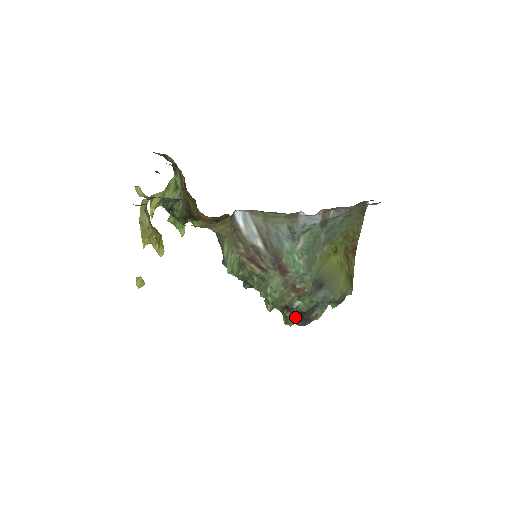
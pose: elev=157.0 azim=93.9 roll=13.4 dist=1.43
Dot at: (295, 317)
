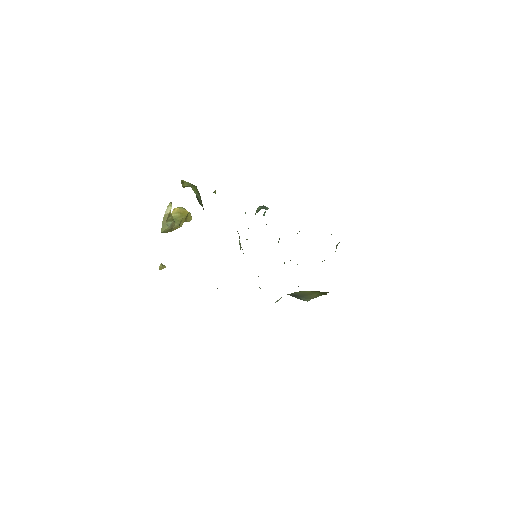
Dot at: occluded
